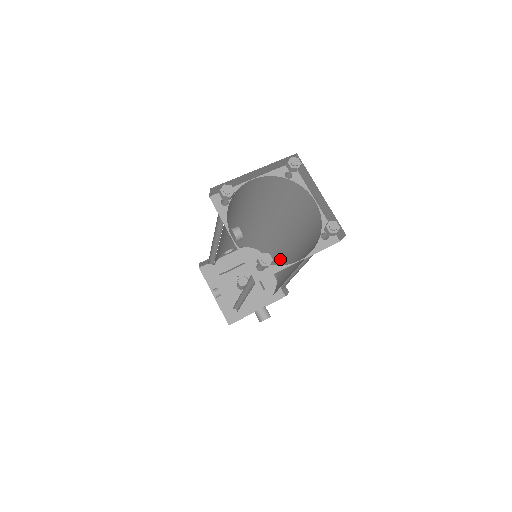
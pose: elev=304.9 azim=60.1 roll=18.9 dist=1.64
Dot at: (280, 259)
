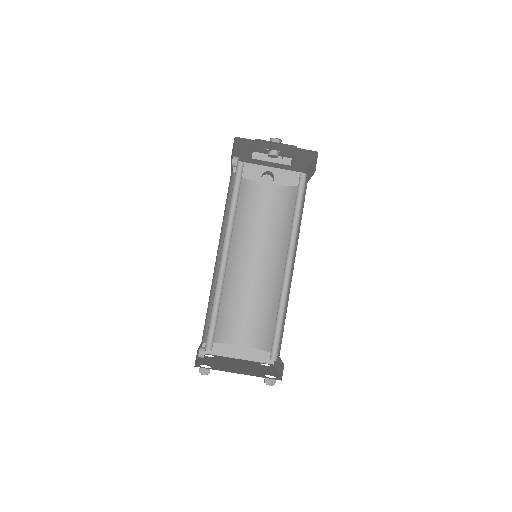
Dot at: (301, 214)
